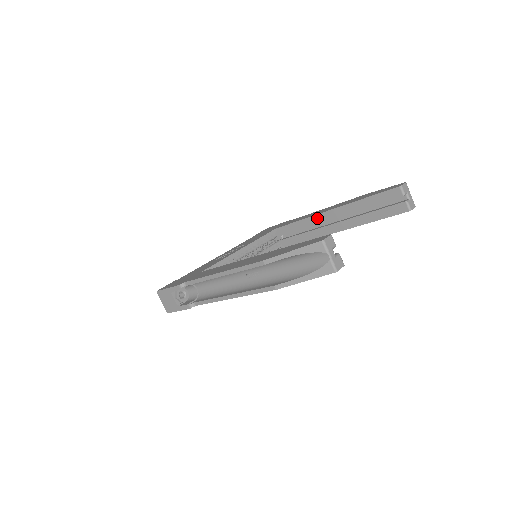
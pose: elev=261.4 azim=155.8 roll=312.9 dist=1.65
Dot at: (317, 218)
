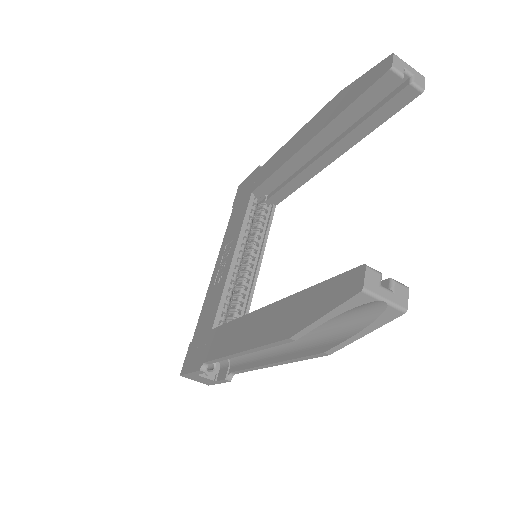
Dot at: (295, 160)
